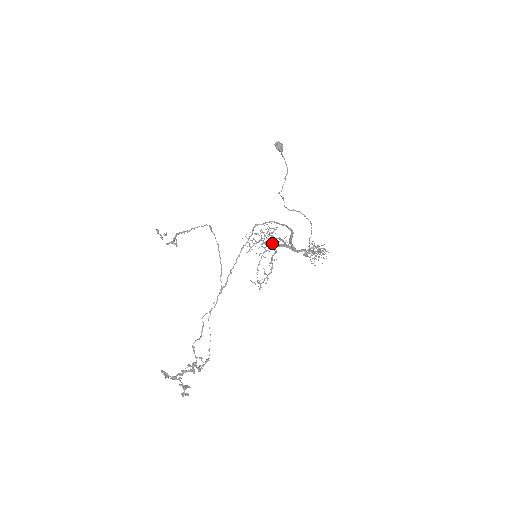
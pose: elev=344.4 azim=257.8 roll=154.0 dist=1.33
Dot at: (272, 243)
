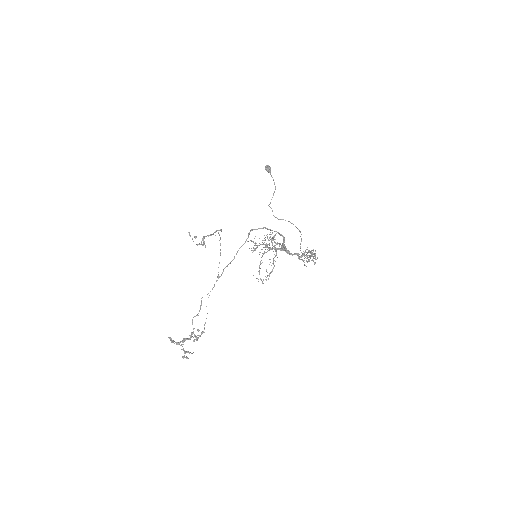
Dot at: (274, 247)
